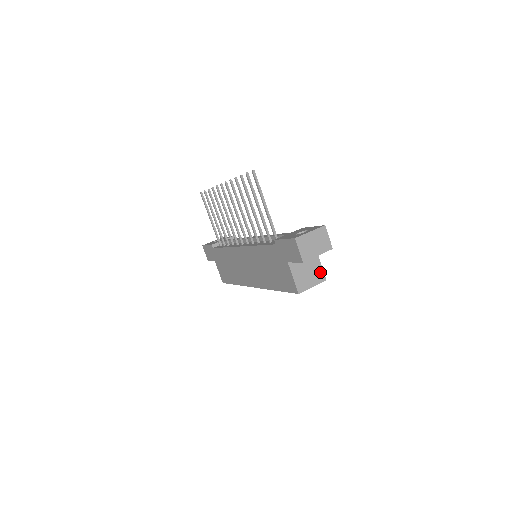
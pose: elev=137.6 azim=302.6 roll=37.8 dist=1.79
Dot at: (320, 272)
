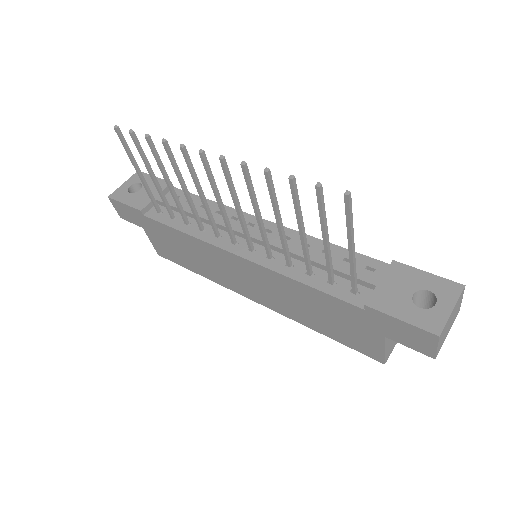
Dot at: occluded
